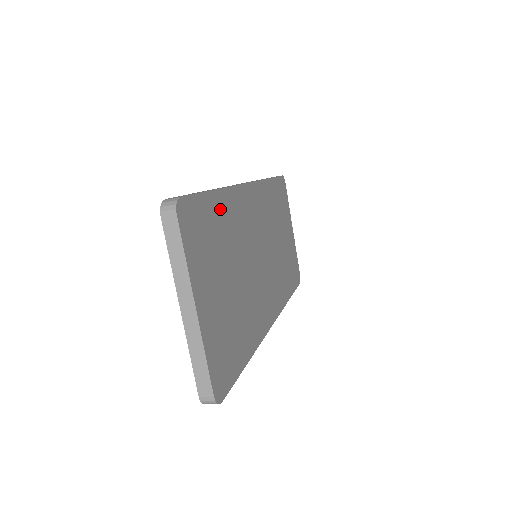
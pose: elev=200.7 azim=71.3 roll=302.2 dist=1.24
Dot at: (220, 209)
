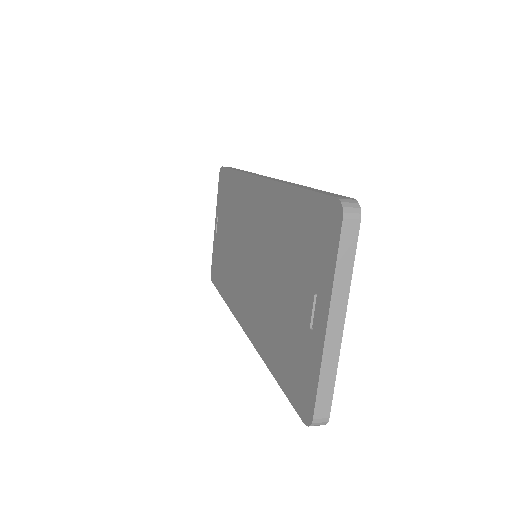
Dot at: occluded
